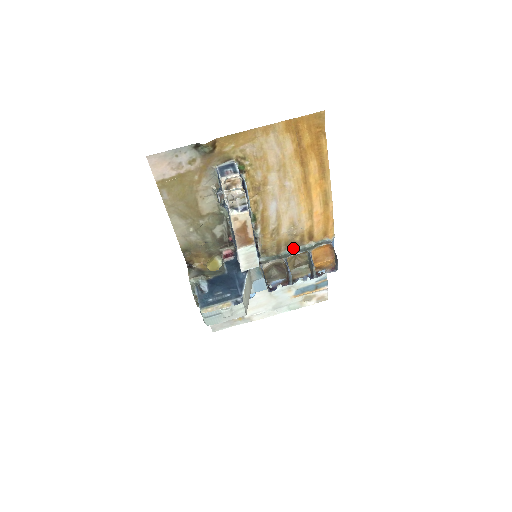
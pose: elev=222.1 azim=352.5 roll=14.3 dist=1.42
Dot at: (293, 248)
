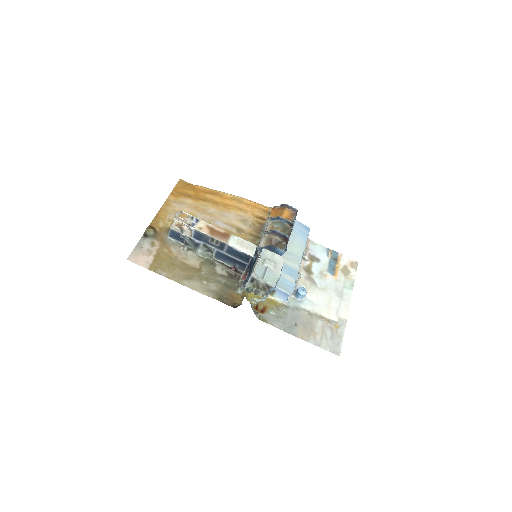
Dot at: (263, 230)
